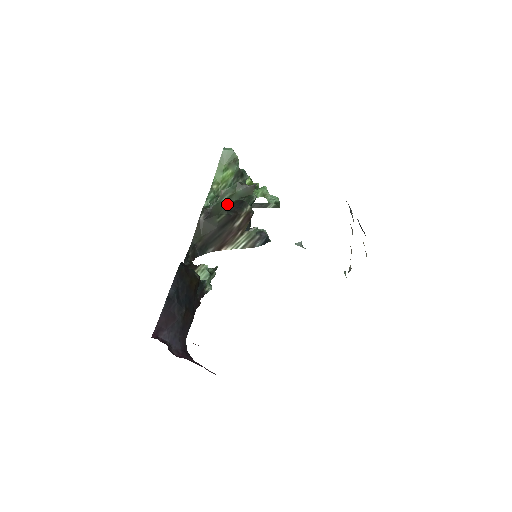
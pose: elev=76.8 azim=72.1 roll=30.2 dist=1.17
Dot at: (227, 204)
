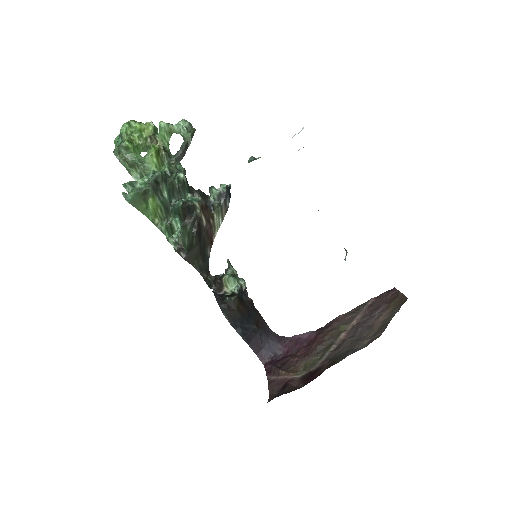
Dot at: (190, 238)
